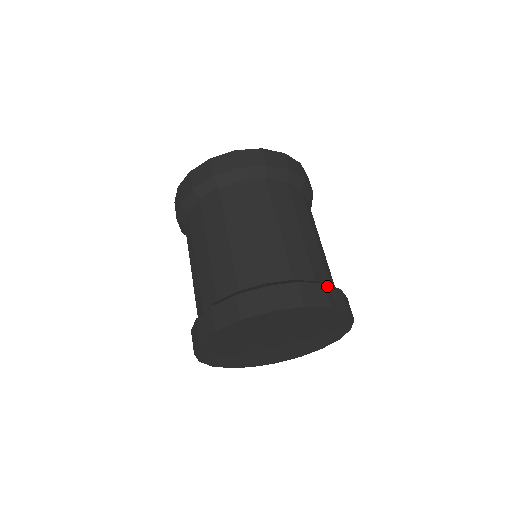
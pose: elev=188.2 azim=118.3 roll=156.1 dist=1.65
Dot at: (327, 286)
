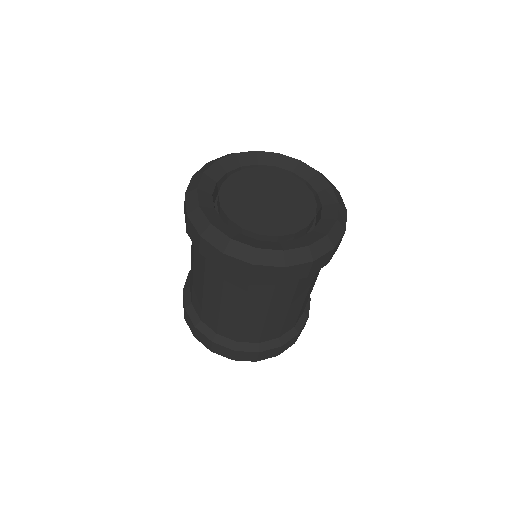
Dot at: (284, 345)
